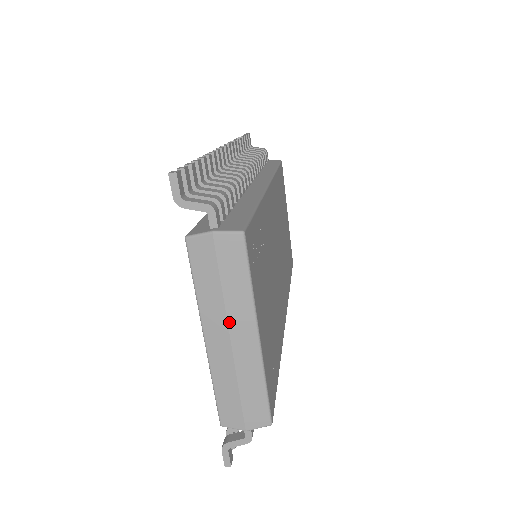
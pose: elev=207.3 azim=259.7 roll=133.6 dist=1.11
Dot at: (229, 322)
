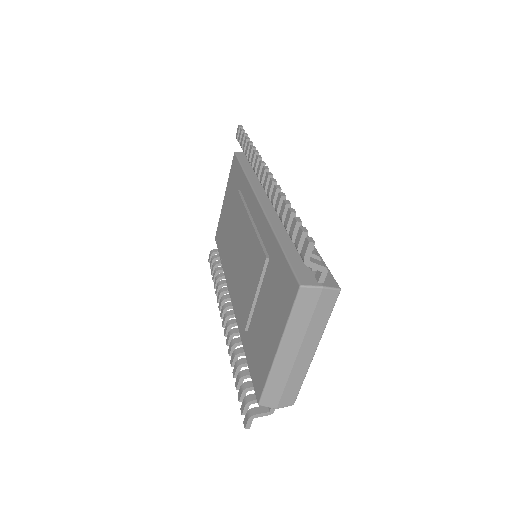
Dot at: (303, 343)
